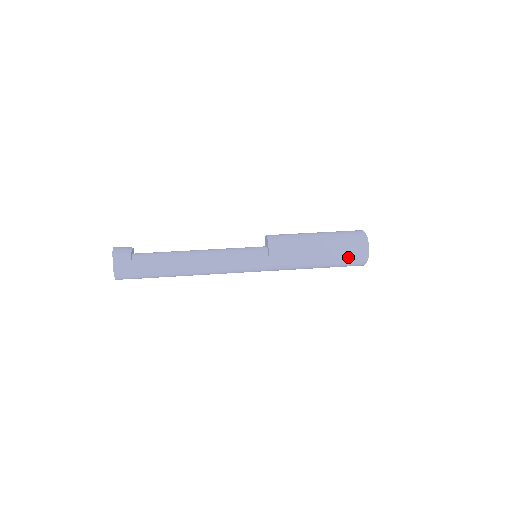
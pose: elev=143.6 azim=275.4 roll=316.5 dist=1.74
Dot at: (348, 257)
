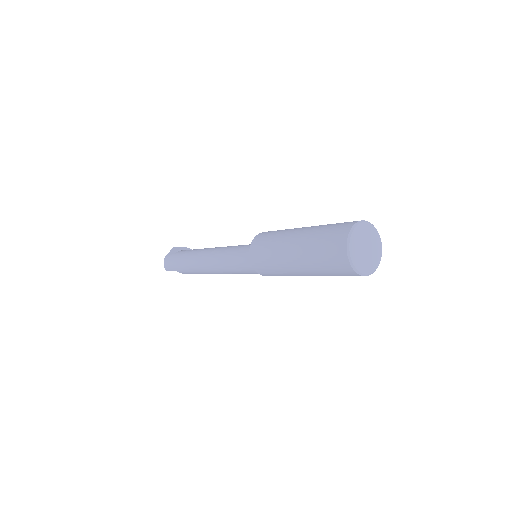
Dot at: (323, 245)
